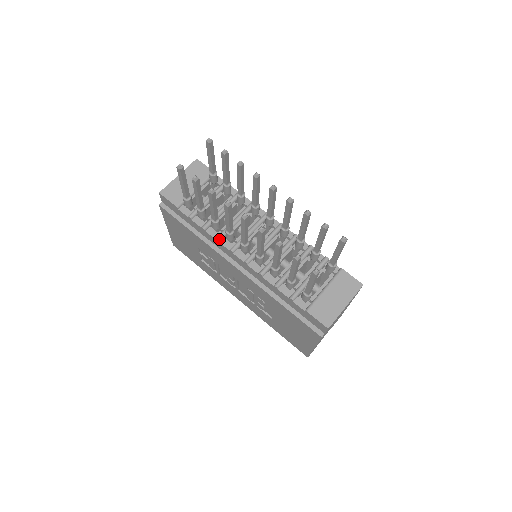
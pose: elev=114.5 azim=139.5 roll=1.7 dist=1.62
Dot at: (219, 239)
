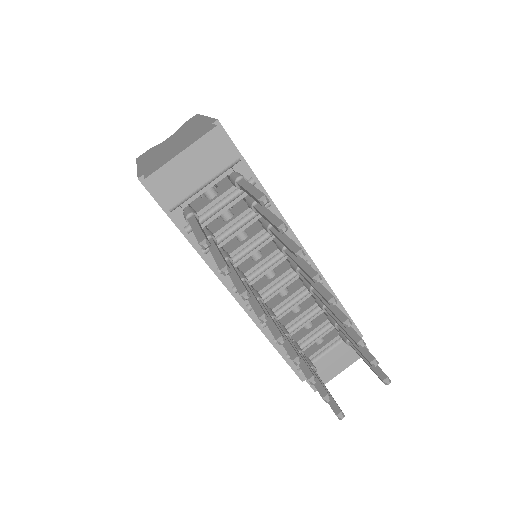
Dot at: occluded
